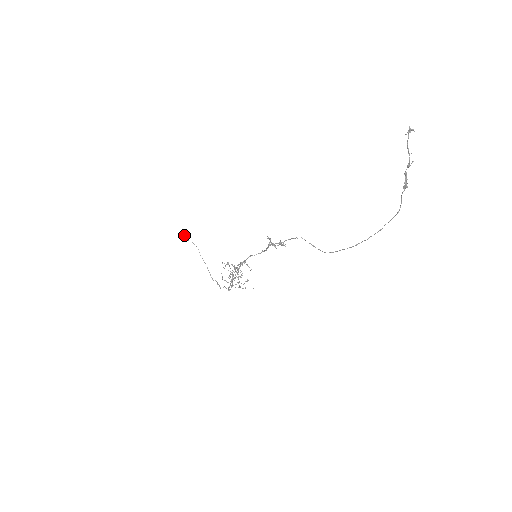
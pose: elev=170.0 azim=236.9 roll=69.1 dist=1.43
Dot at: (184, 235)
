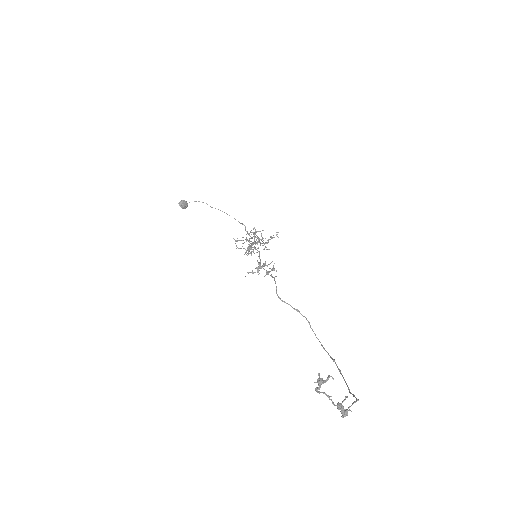
Dot at: occluded
